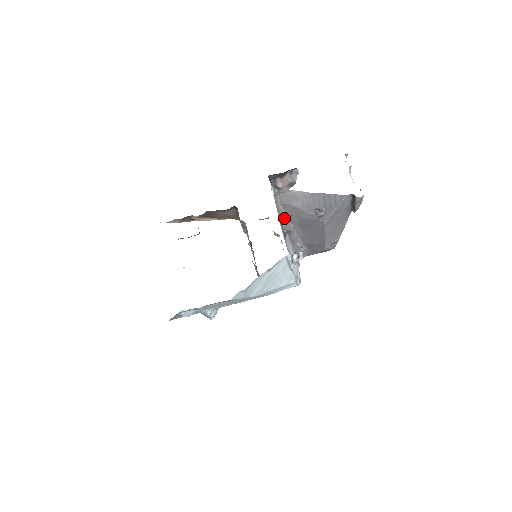
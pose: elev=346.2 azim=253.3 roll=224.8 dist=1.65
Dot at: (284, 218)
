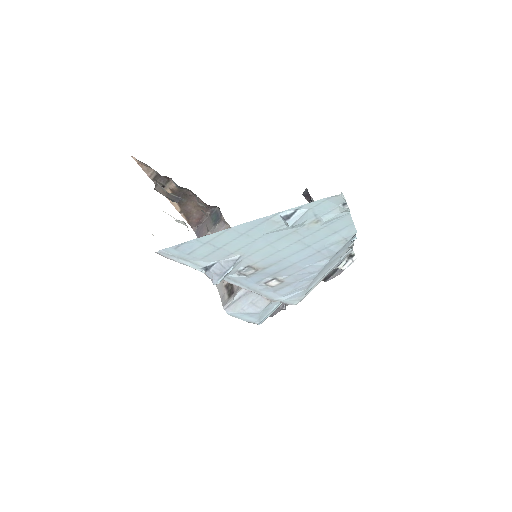
Dot at: occluded
